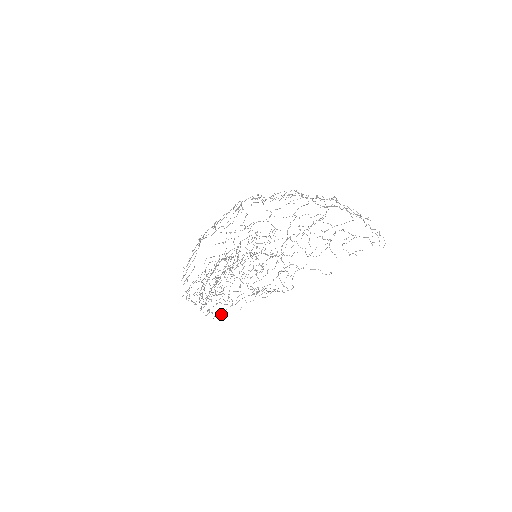
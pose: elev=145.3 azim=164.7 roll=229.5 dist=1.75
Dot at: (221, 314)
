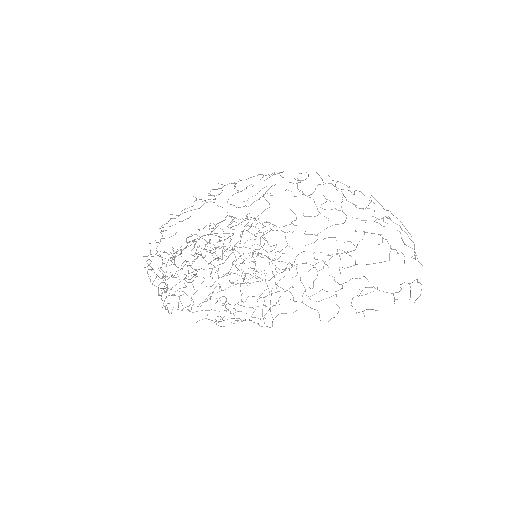
Dot at: (171, 313)
